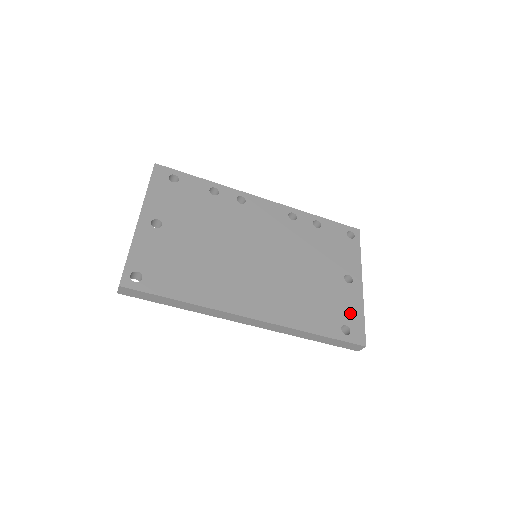
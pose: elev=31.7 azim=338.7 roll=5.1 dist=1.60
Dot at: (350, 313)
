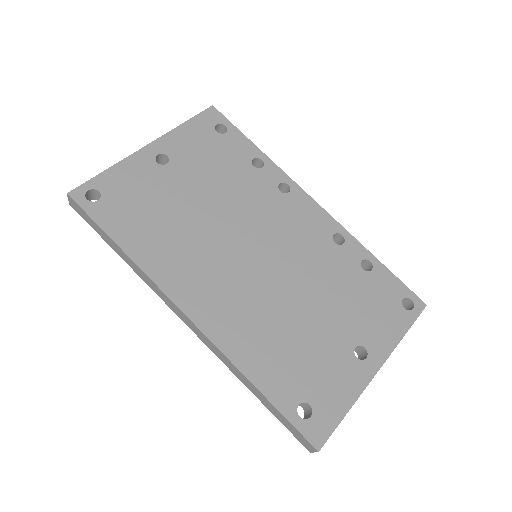
Dot at: (329, 394)
